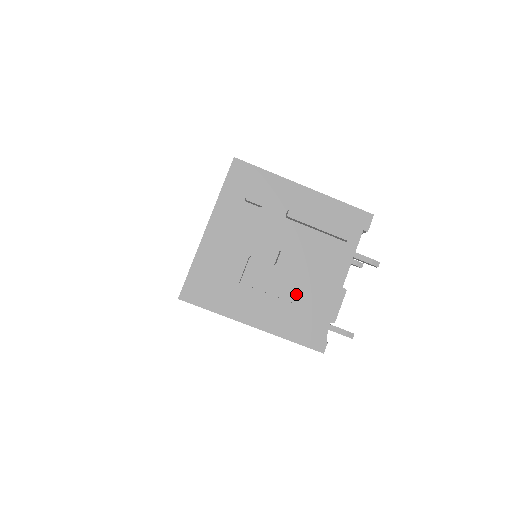
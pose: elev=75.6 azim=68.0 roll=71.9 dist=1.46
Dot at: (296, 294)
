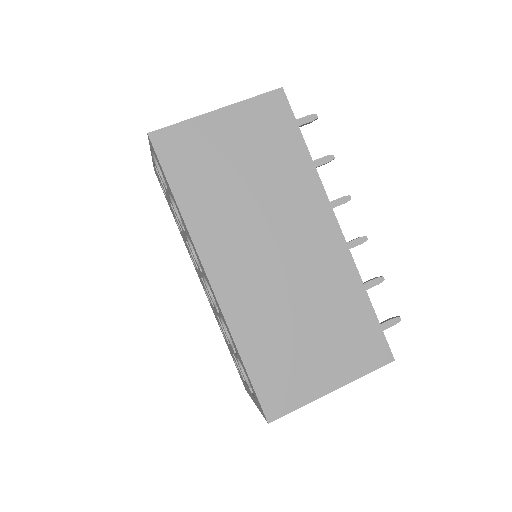
Dot at: occluded
